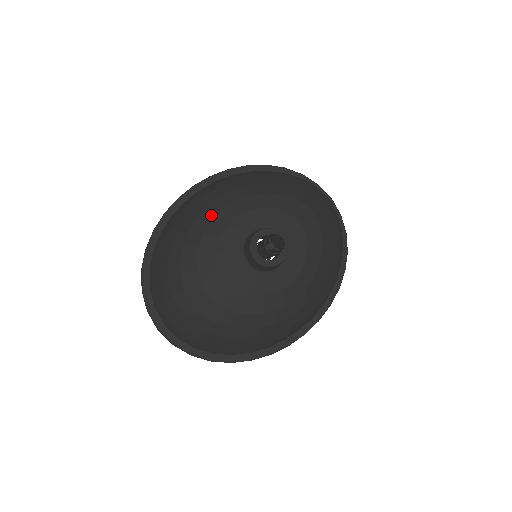
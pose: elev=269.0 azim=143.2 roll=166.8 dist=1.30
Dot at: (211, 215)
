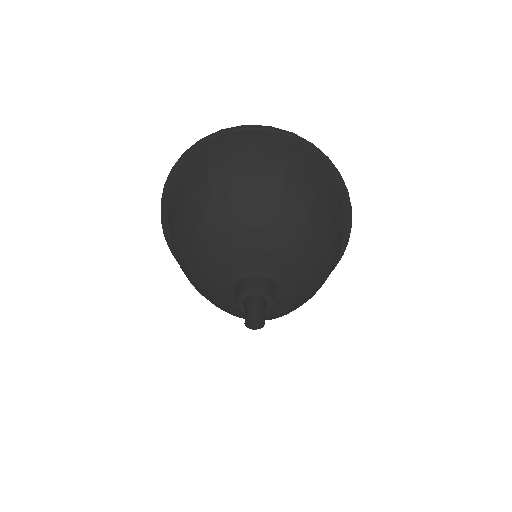
Dot at: (201, 287)
